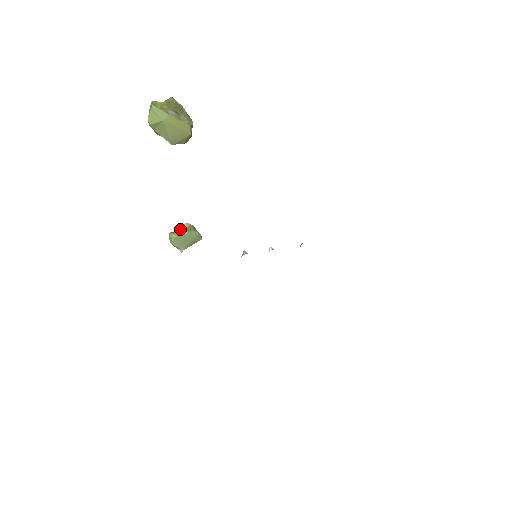
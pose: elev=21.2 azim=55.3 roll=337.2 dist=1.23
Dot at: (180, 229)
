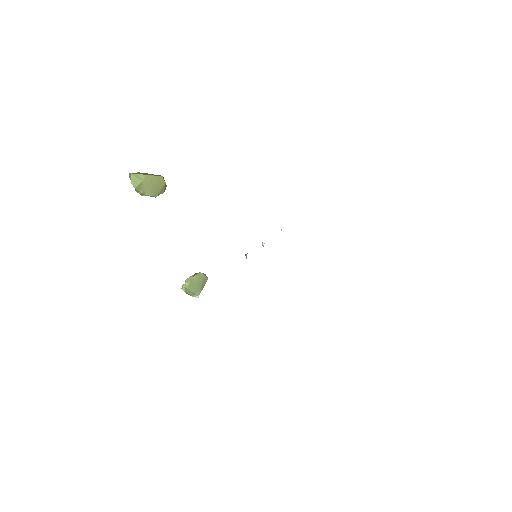
Dot at: occluded
